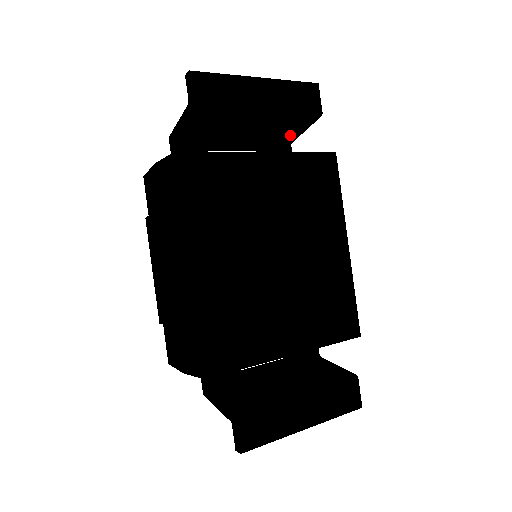
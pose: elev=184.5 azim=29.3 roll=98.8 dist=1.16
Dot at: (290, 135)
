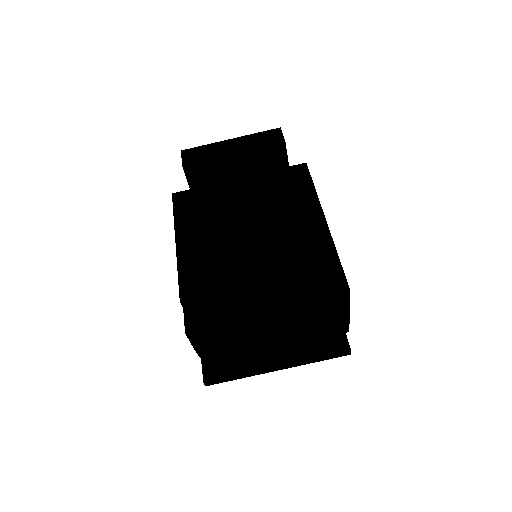
Dot at: occluded
